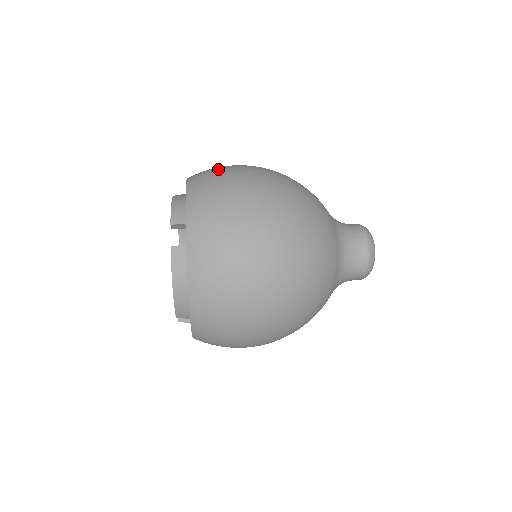
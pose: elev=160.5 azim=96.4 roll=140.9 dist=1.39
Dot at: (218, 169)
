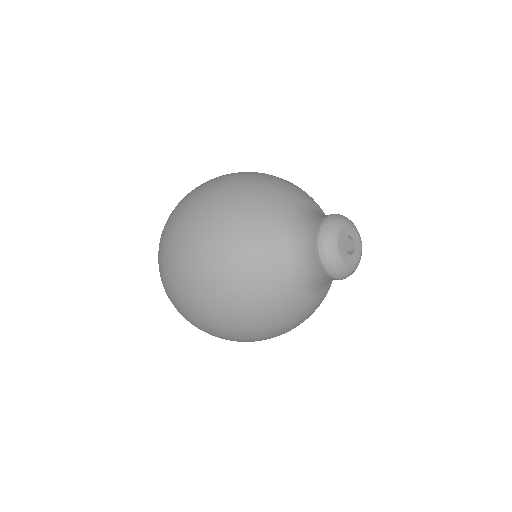
Dot at: occluded
